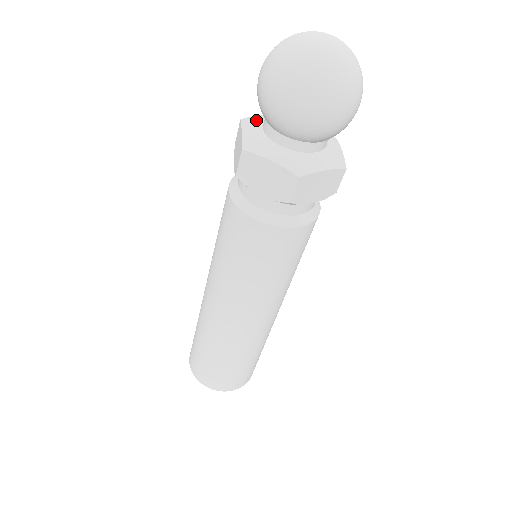
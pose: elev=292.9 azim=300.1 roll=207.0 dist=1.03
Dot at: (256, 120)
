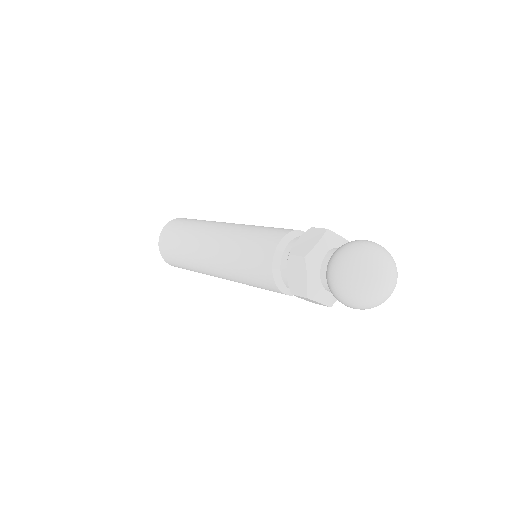
Dot at: (331, 241)
